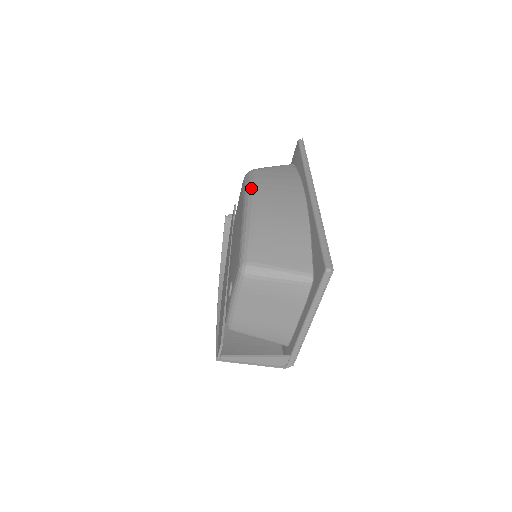
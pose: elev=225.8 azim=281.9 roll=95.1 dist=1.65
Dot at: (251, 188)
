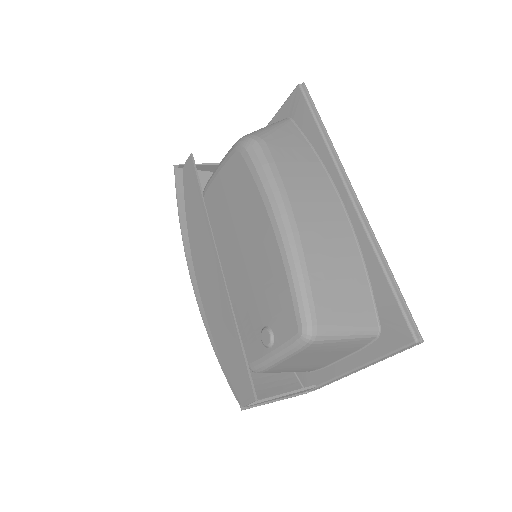
Dot at: (275, 186)
